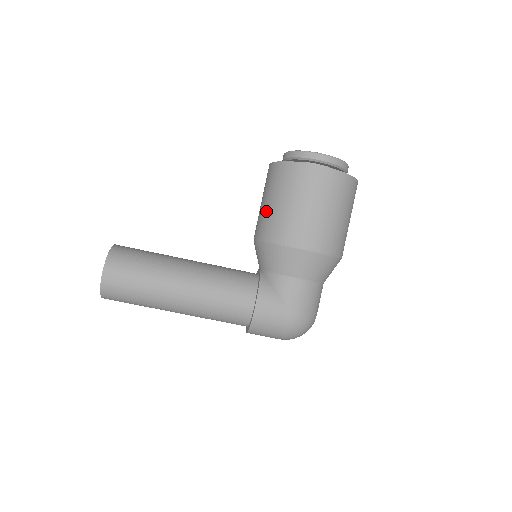
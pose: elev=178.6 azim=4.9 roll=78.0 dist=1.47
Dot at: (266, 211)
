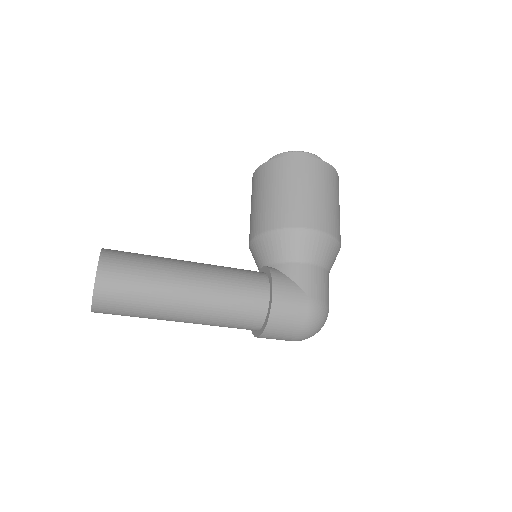
Dot at: (263, 205)
